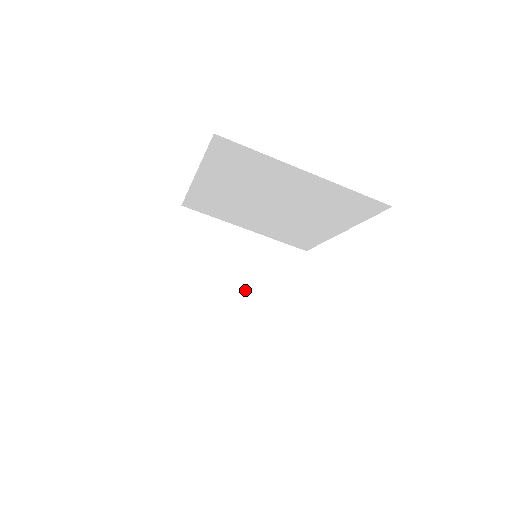
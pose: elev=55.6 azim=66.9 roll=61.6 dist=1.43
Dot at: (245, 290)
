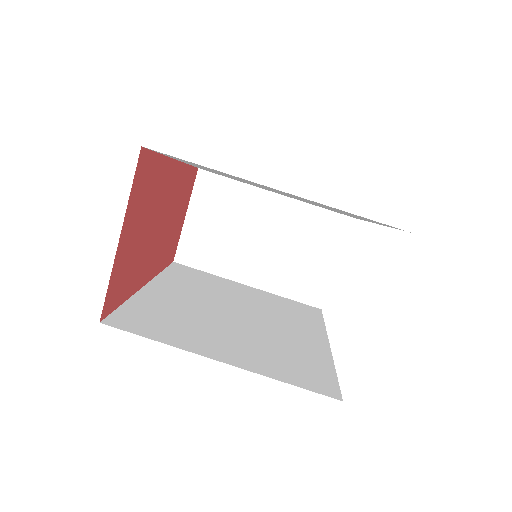
Dot at: (276, 265)
